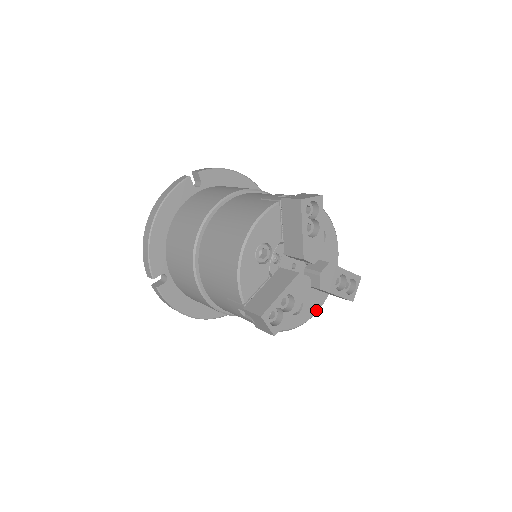
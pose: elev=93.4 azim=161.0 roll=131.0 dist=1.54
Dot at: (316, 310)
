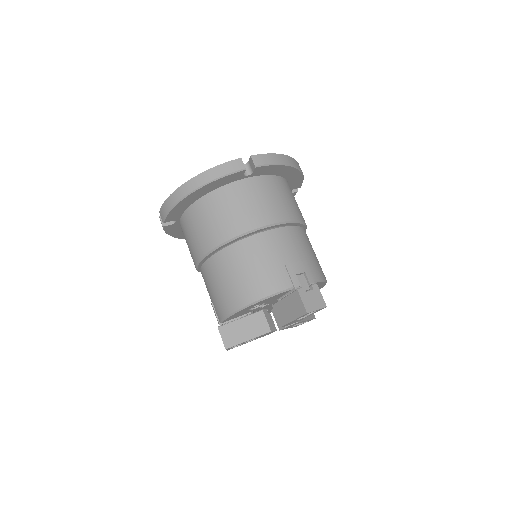
Dot at: occluded
